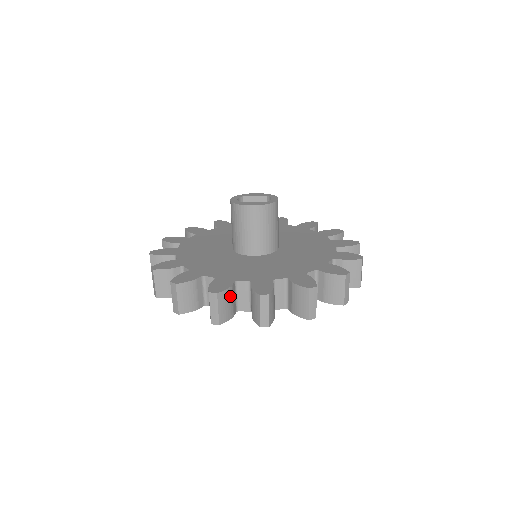
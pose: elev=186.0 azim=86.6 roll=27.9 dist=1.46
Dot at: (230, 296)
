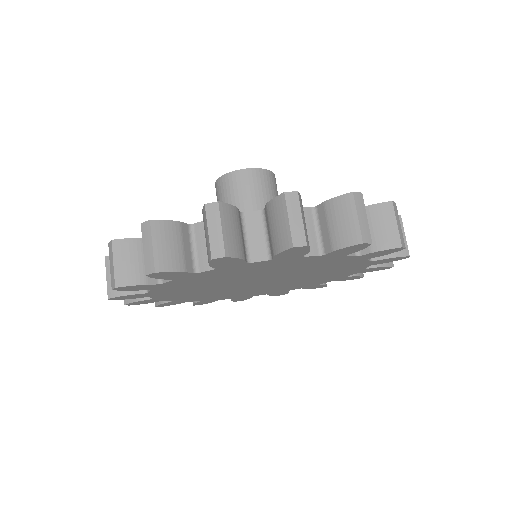
Dot at: occluded
